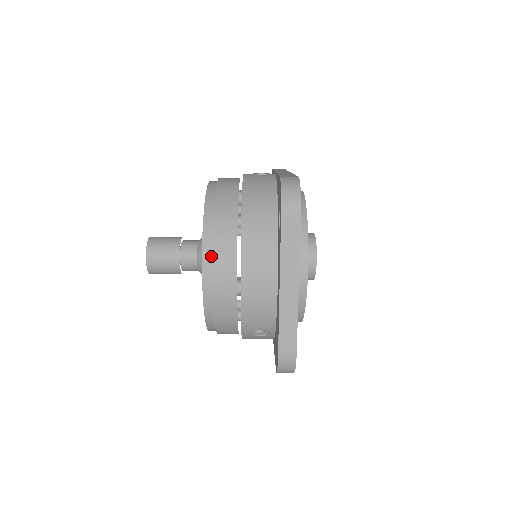
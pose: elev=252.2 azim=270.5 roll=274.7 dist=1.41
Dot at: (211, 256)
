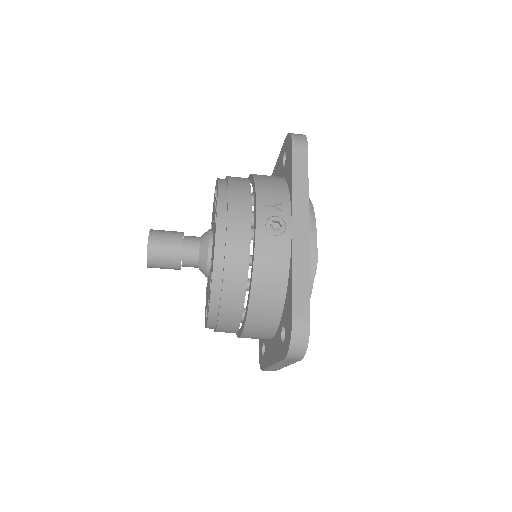
Dot at: (216, 322)
